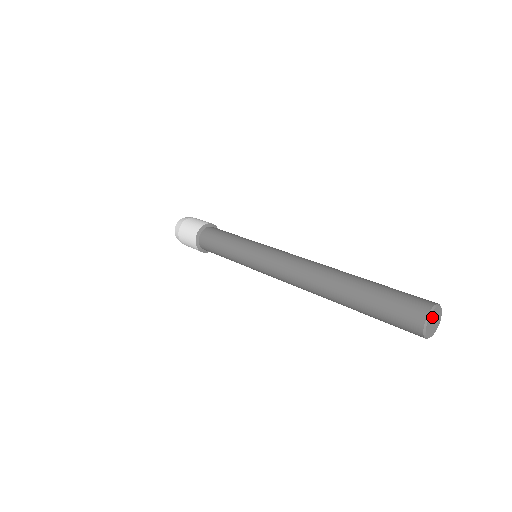
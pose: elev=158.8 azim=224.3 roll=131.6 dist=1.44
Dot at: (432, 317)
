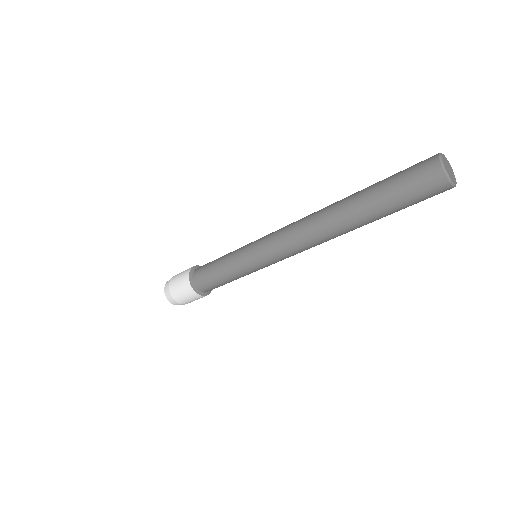
Dot at: (446, 162)
